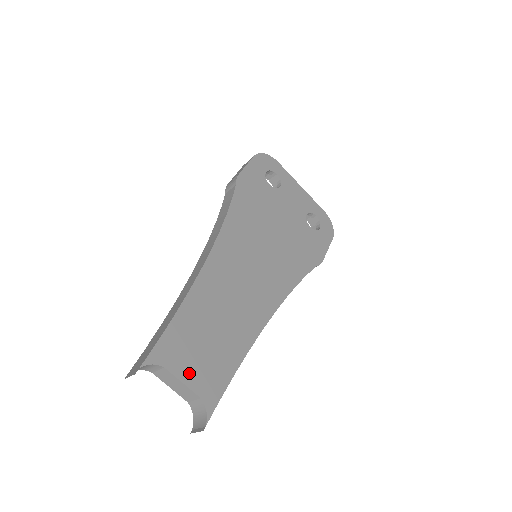
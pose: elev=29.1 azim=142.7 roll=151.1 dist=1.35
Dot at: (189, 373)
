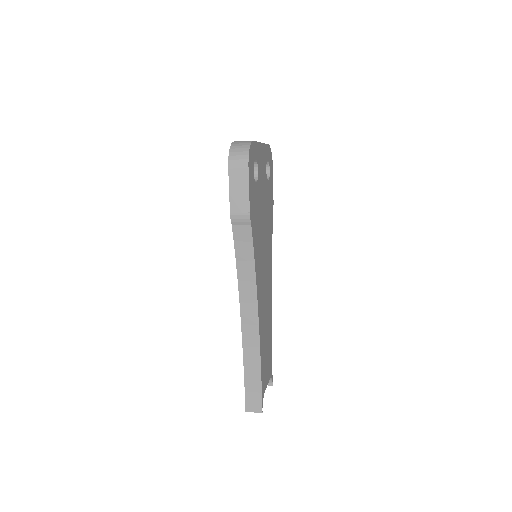
Dot at: (267, 378)
